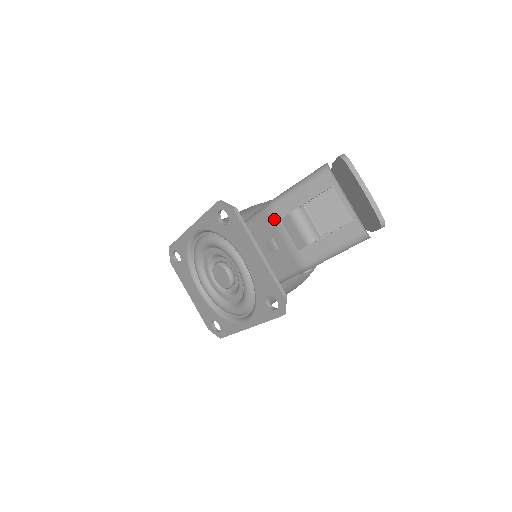
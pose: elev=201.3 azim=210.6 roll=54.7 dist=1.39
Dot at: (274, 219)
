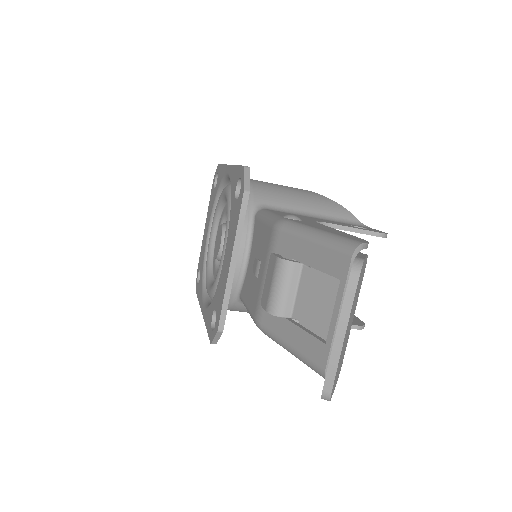
Dot at: (271, 244)
